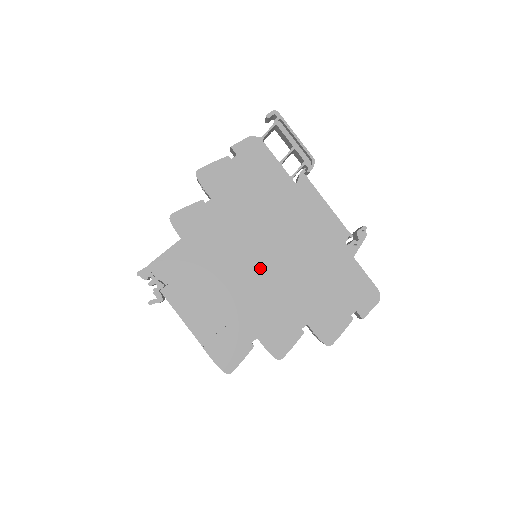
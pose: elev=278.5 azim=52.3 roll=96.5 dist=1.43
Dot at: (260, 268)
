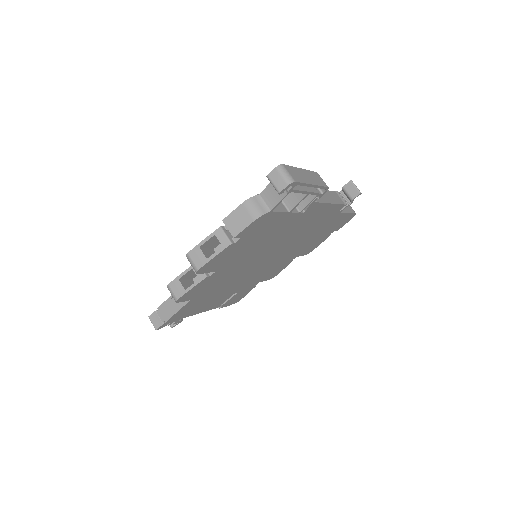
Dot at: (263, 264)
